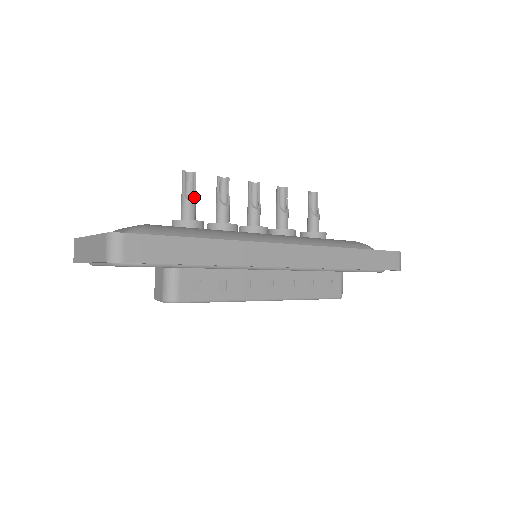
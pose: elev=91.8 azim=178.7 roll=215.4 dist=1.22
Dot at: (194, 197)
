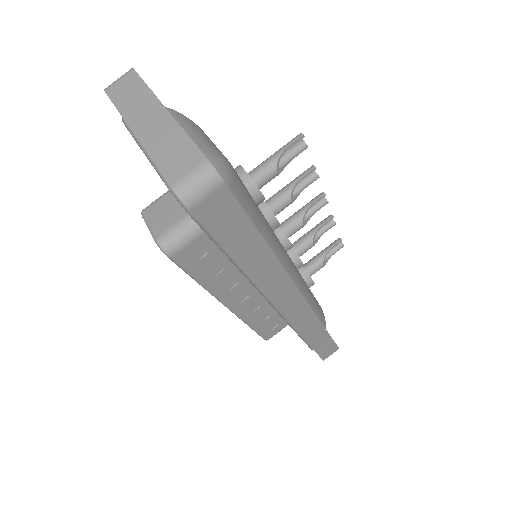
Dot at: (282, 168)
